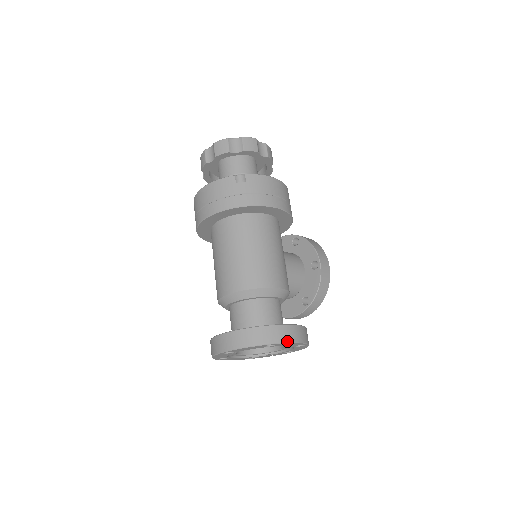
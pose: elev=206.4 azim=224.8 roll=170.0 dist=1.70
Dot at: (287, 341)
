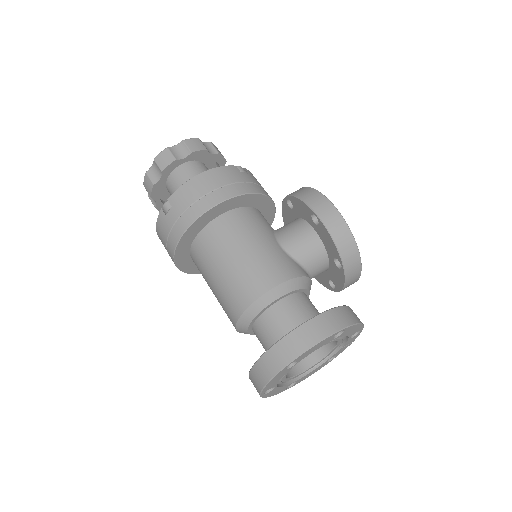
Dot at: (301, 351)
